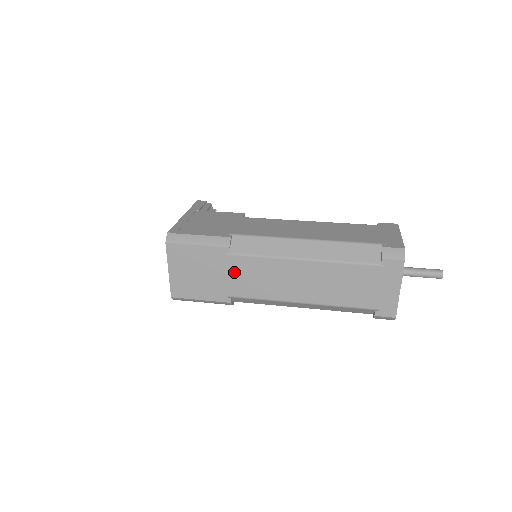
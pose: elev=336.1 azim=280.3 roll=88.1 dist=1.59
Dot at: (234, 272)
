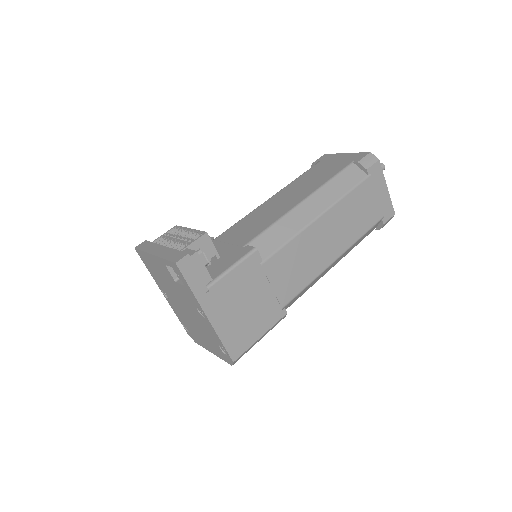
Dot at: occluded
